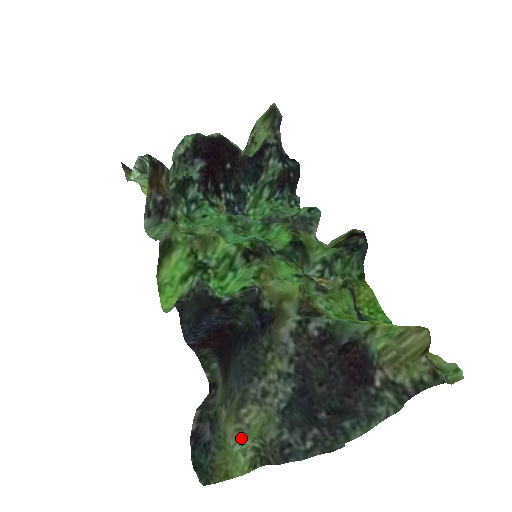
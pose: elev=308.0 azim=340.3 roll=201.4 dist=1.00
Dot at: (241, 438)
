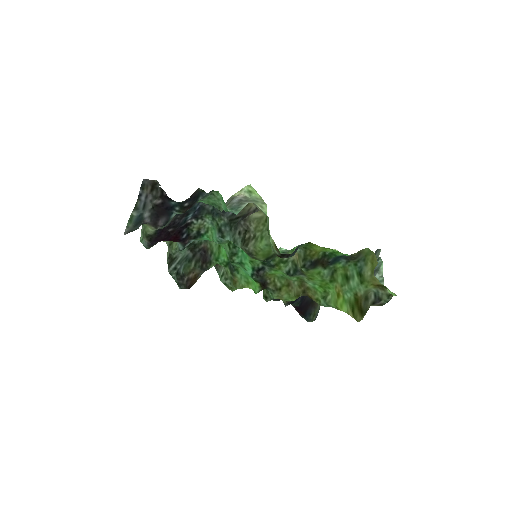
Dot at: occluded
